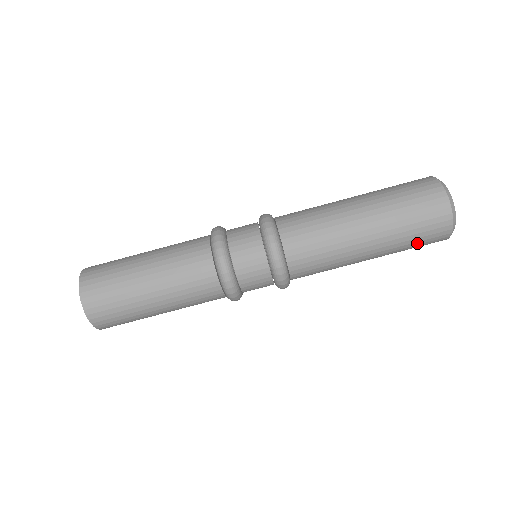
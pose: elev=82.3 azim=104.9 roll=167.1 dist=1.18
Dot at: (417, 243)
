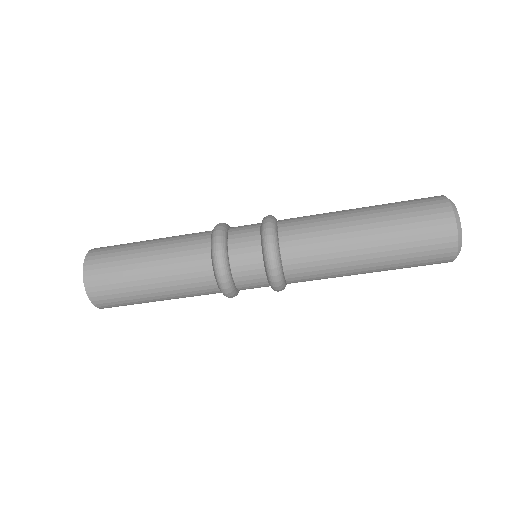
Dot at: (418, 264)
